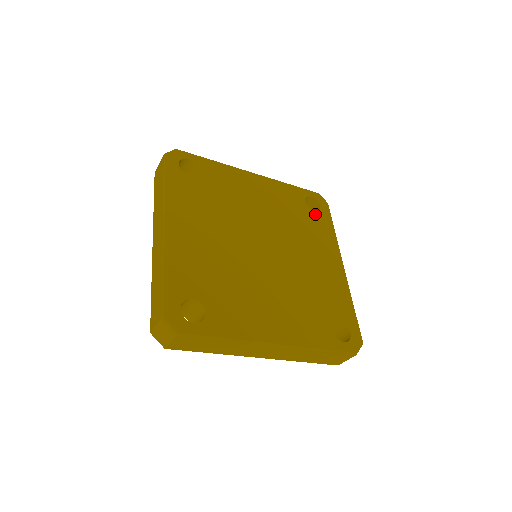
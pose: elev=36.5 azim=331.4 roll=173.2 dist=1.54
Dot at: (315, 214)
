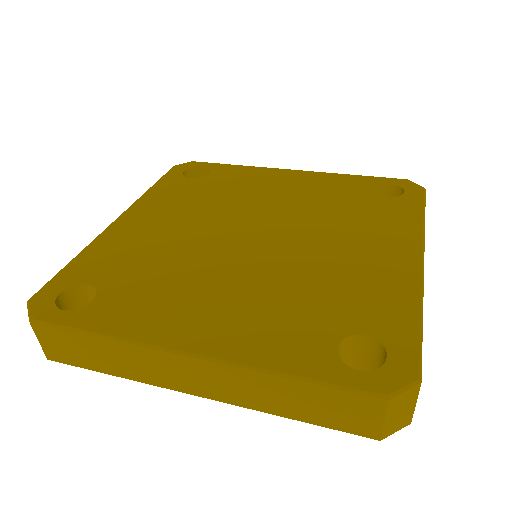
Dot at: (387, 200)
